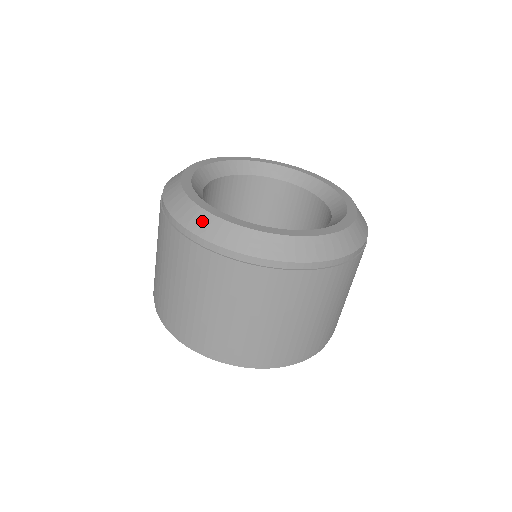
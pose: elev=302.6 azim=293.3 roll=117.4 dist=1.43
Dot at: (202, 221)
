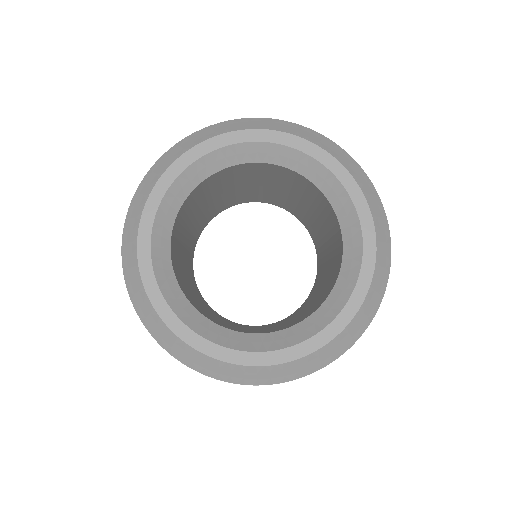
Dot at: (220, 370)
